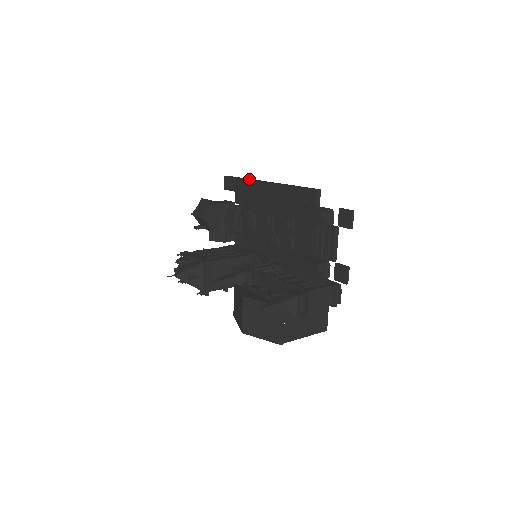
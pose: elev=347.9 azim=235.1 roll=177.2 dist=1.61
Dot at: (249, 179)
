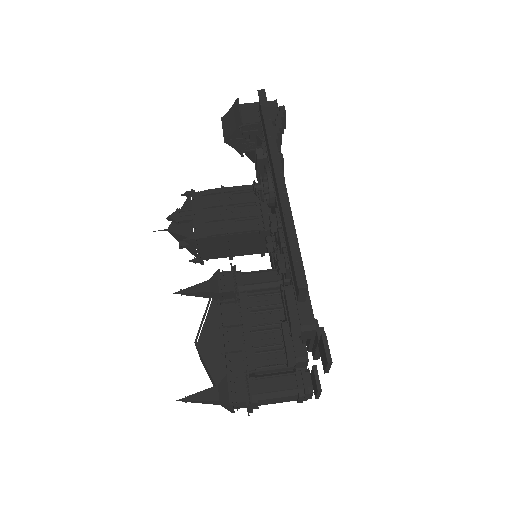
Dot at: (268, 141)
